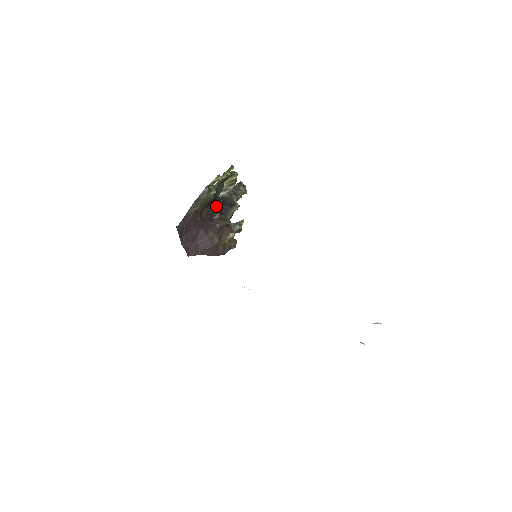
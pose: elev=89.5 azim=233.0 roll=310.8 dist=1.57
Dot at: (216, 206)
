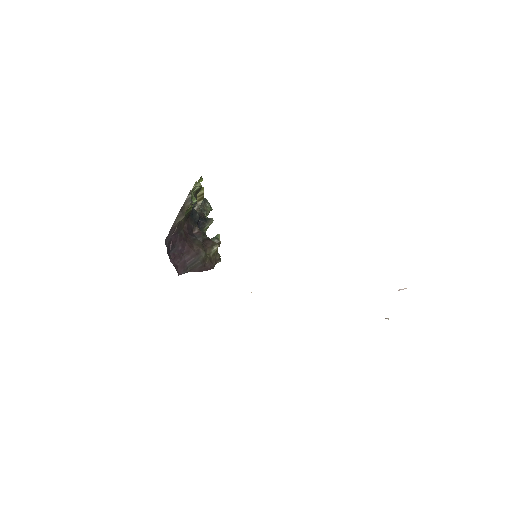
Dot at: (193, 220)
